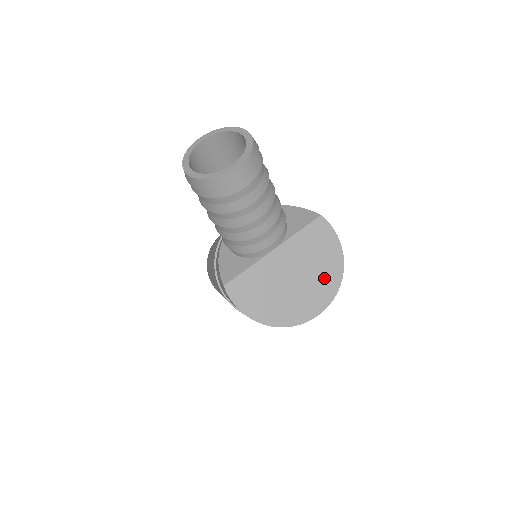
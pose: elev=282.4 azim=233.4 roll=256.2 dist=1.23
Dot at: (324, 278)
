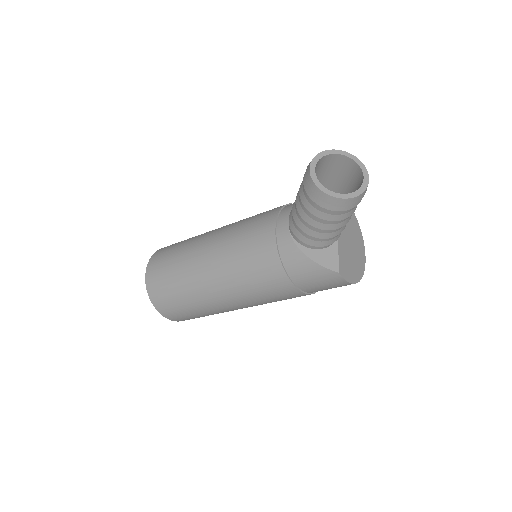
Dot at: (356, 233)
